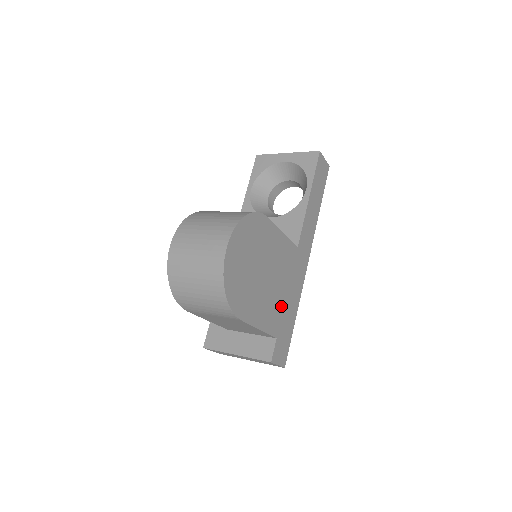
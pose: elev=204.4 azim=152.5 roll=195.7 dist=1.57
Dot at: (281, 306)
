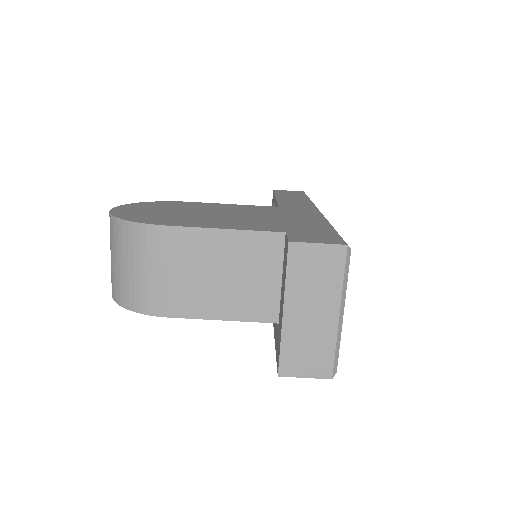
Dot at: (274, 223)
